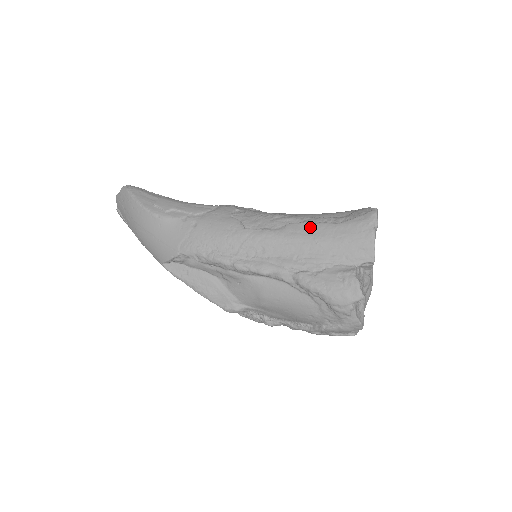
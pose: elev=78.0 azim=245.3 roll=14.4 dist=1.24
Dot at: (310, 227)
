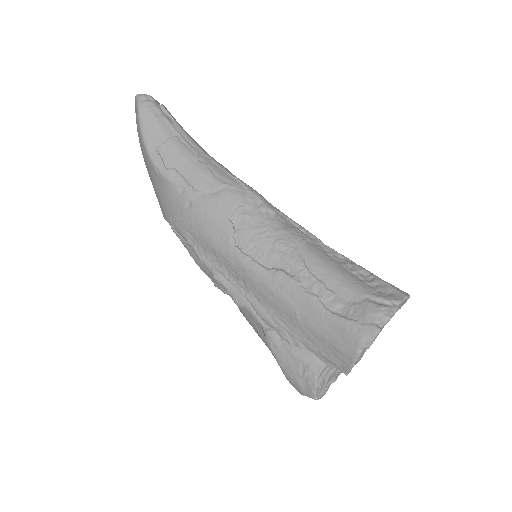
Dot at: (298, 294)
